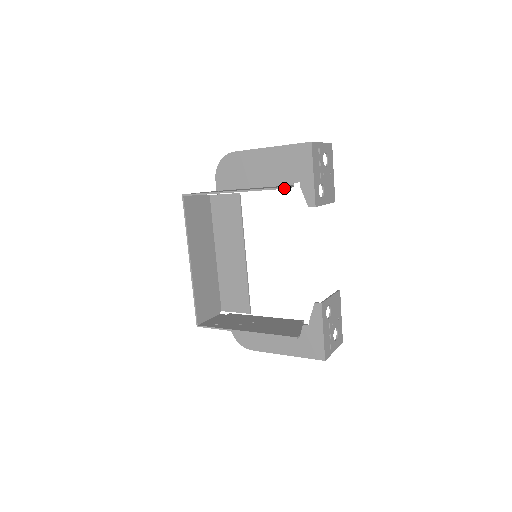
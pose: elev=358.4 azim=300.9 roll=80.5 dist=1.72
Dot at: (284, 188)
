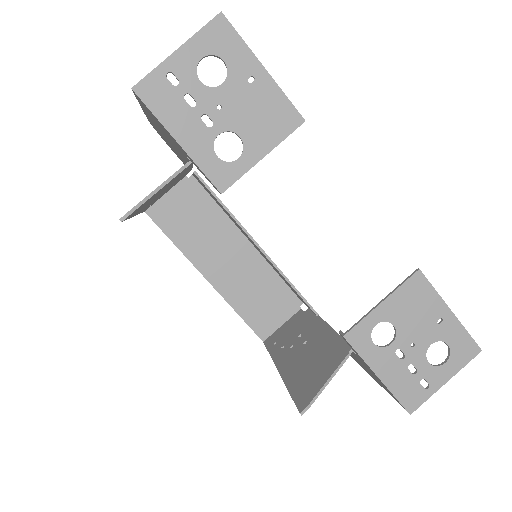
Dot at: (121, 221)
